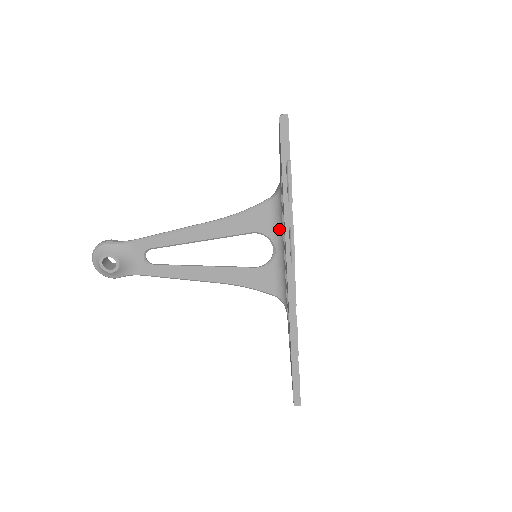
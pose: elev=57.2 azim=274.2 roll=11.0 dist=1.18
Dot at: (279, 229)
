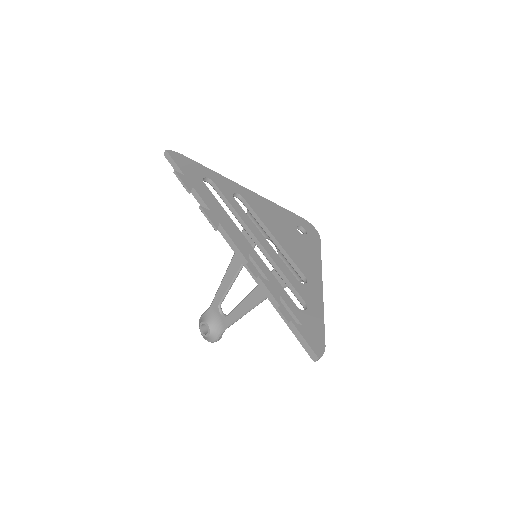
Dot at: occluded
